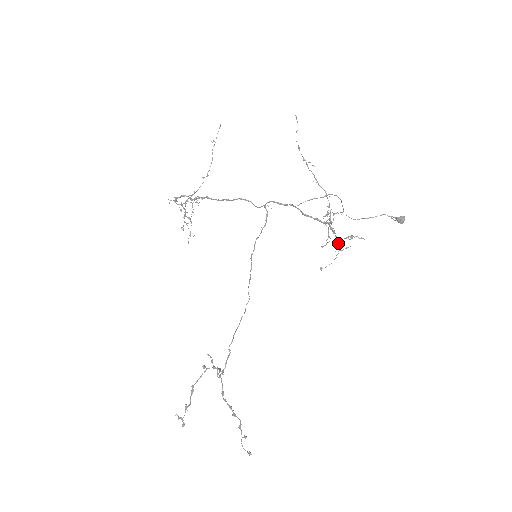
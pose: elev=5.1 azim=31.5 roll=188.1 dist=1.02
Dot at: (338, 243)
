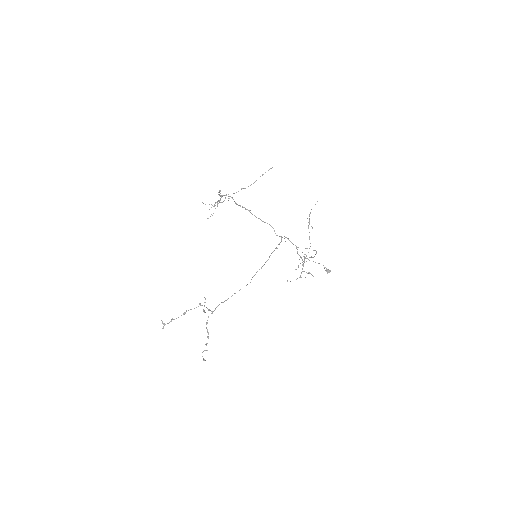
Dot at: occluded
